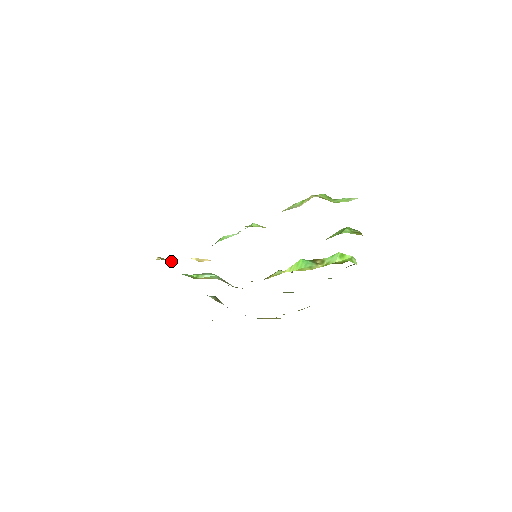
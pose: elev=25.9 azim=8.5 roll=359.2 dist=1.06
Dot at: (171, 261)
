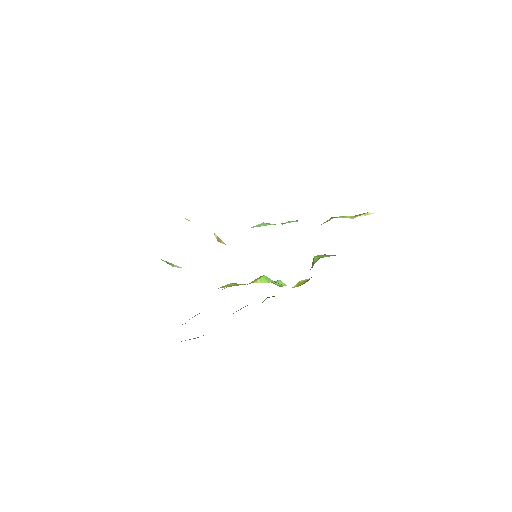
Dot at: occluded
